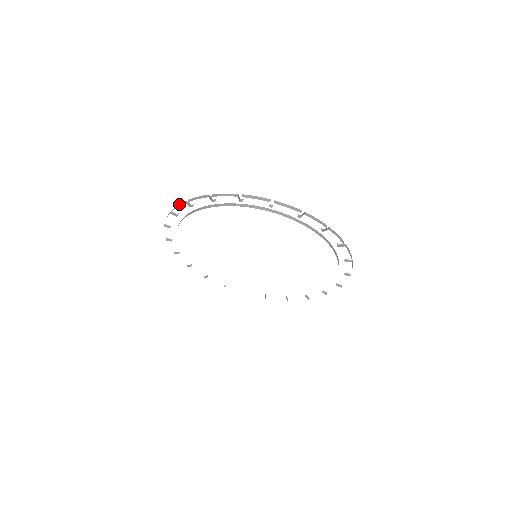
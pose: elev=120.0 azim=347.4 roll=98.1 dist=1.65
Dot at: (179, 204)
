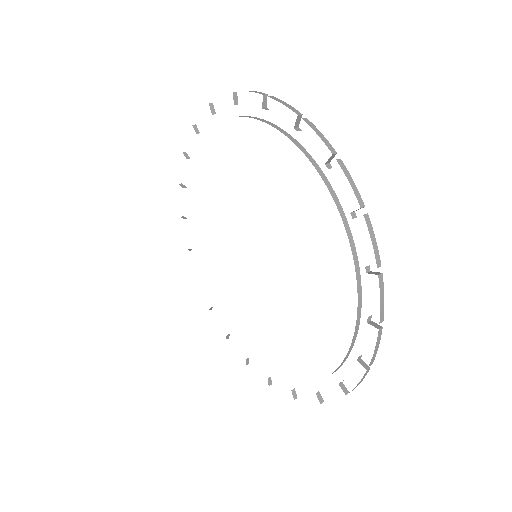
Dot at: occluded
